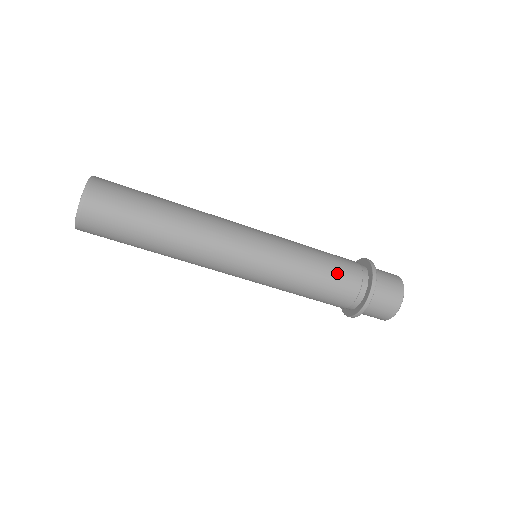
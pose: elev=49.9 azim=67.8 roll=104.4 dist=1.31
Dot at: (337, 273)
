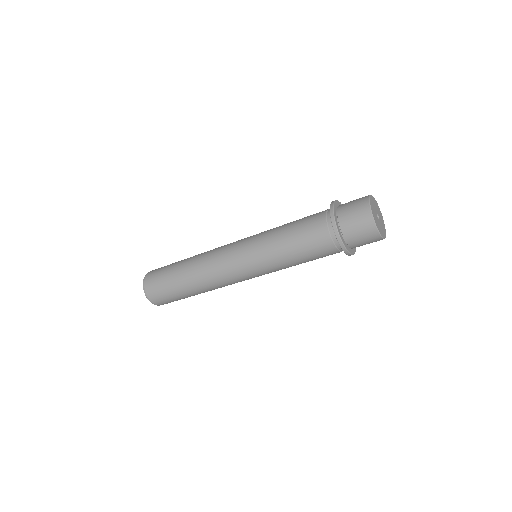
Dot at: (303, 233)
